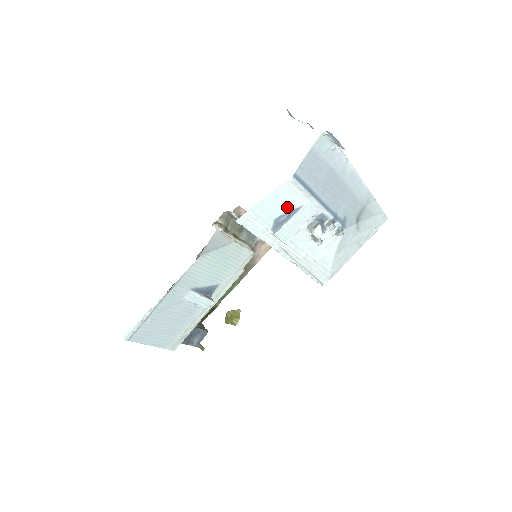
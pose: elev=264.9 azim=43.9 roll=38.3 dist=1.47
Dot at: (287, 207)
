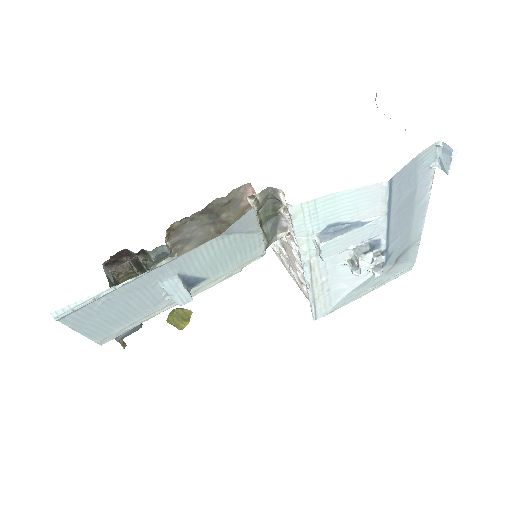
Dot at: (353, 215)
